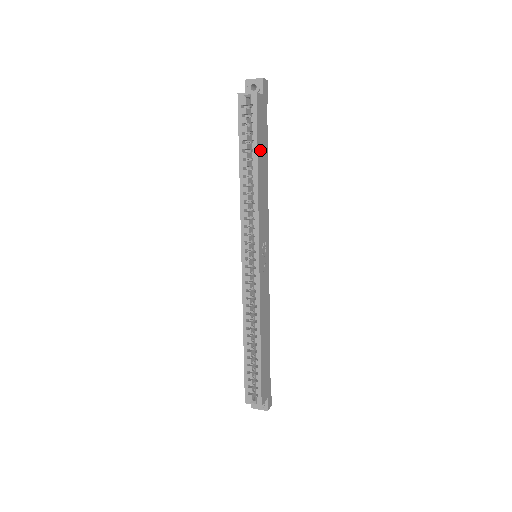
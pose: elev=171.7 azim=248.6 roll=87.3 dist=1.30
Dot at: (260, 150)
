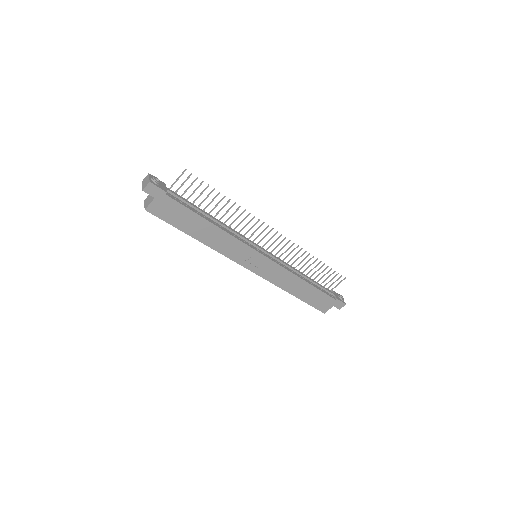
Dot at: (187, 227)
